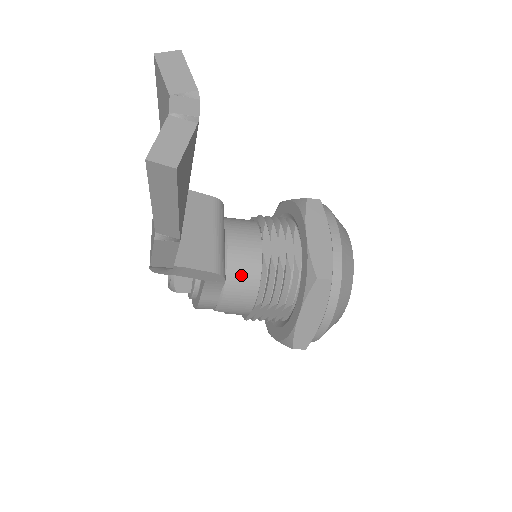
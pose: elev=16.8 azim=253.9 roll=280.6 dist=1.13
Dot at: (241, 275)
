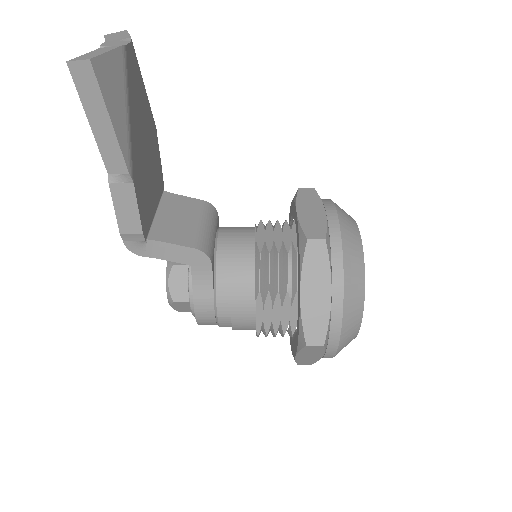
Dot at: (233, 263)
